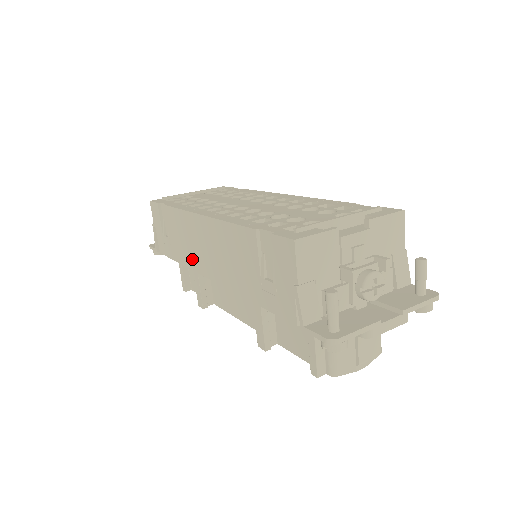
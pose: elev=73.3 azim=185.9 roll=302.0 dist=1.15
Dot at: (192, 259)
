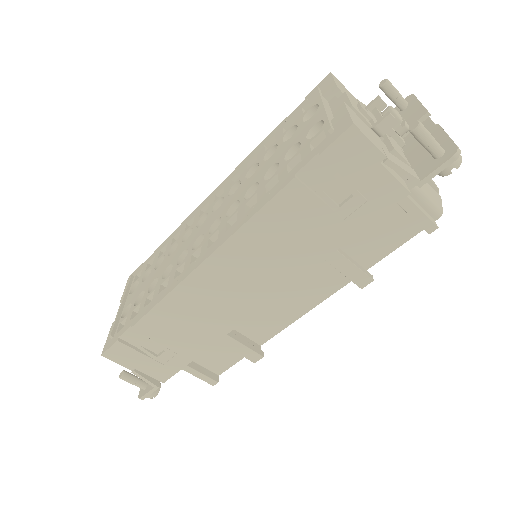
Dot at: (222, 322)
